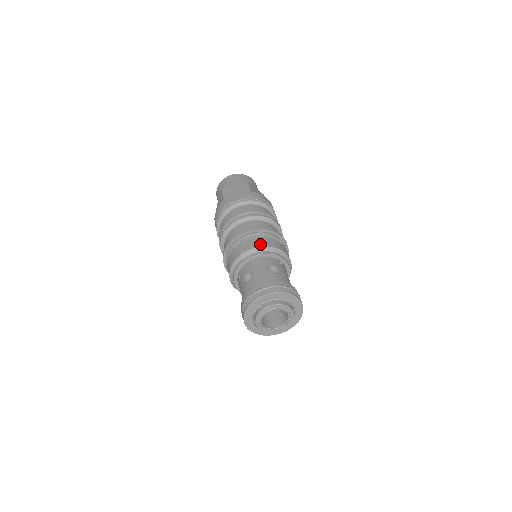
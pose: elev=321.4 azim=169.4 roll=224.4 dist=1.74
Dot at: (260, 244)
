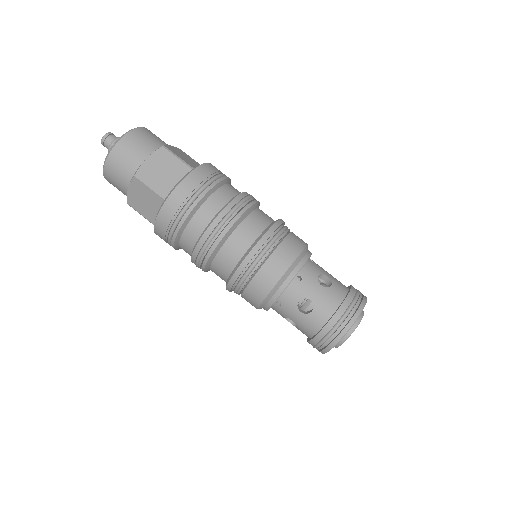
Dot at: (263, 291)
